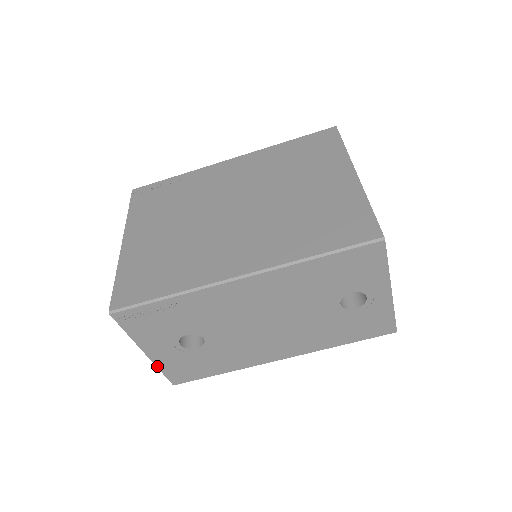
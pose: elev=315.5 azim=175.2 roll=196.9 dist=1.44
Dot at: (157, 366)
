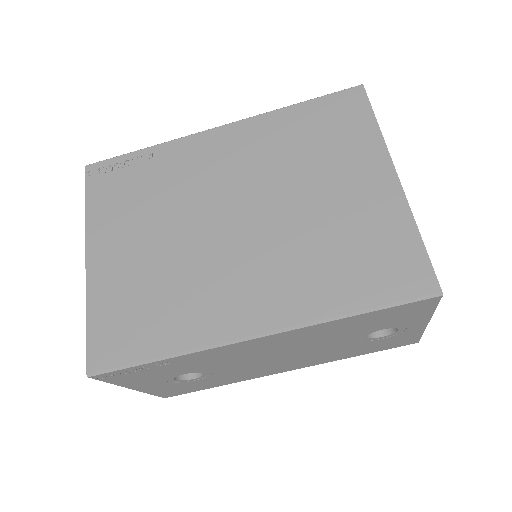
Dot at: (147, 393)
